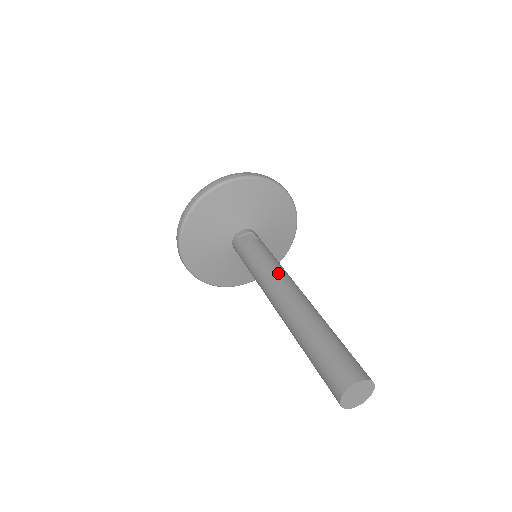
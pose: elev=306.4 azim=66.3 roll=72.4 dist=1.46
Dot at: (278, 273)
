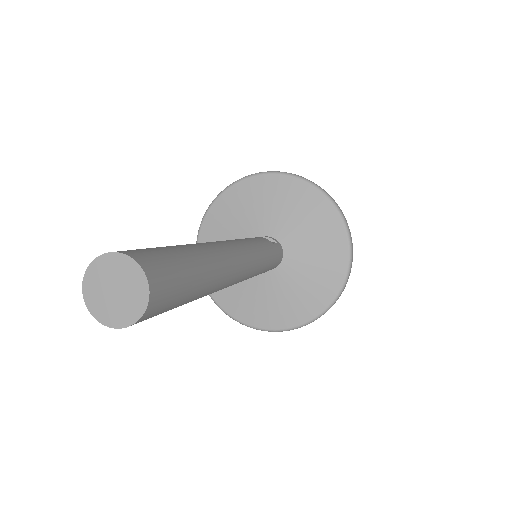
Dot at: (241, 241)
